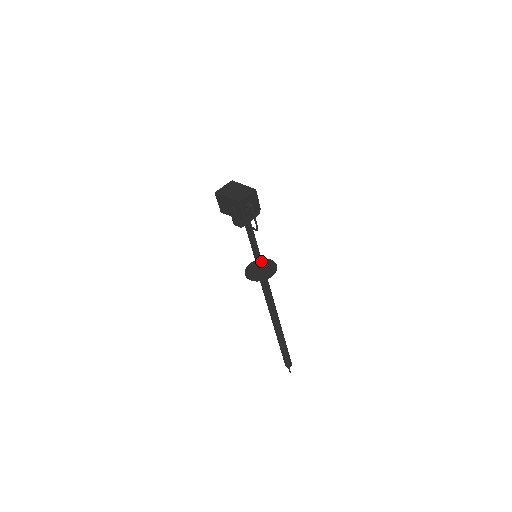
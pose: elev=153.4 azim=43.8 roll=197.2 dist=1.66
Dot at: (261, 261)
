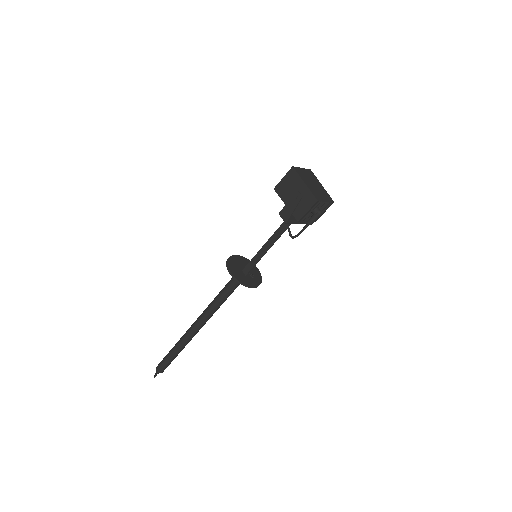
Dot at: occluded
